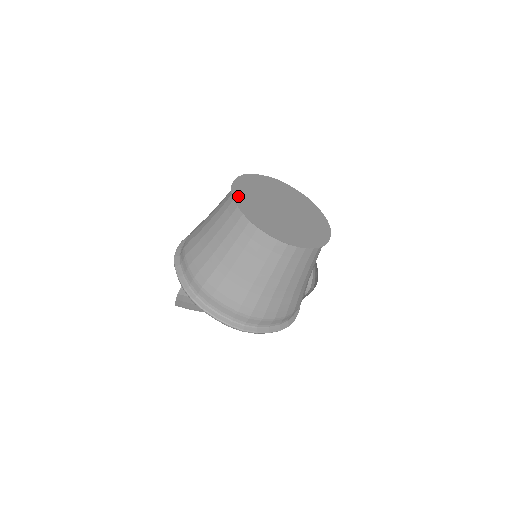
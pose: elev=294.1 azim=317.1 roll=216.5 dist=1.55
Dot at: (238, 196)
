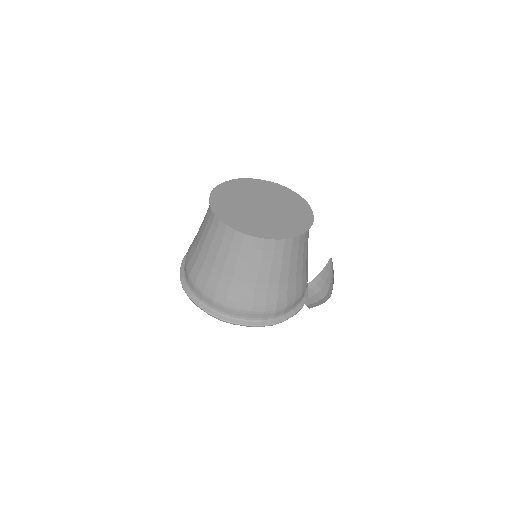
Dot at: (217, 194)
